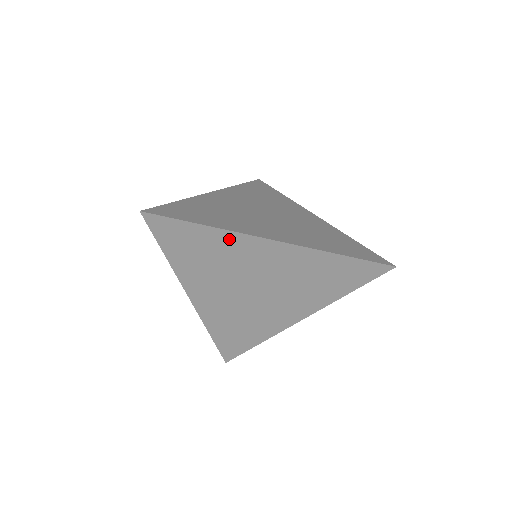
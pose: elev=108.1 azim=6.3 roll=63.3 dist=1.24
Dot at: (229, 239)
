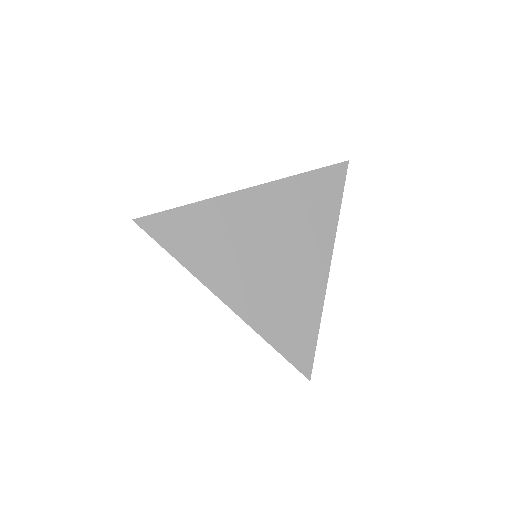
Dot at: (215, 207)
